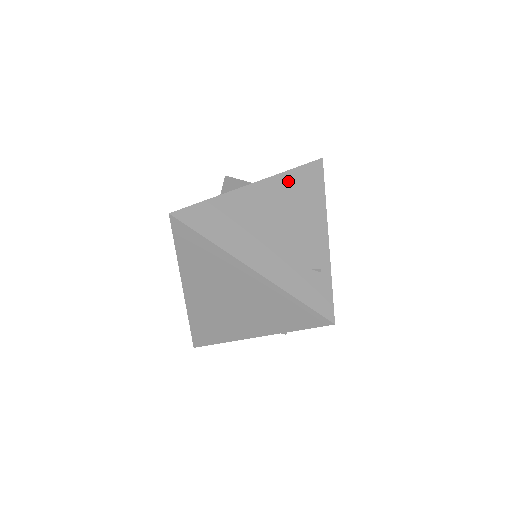
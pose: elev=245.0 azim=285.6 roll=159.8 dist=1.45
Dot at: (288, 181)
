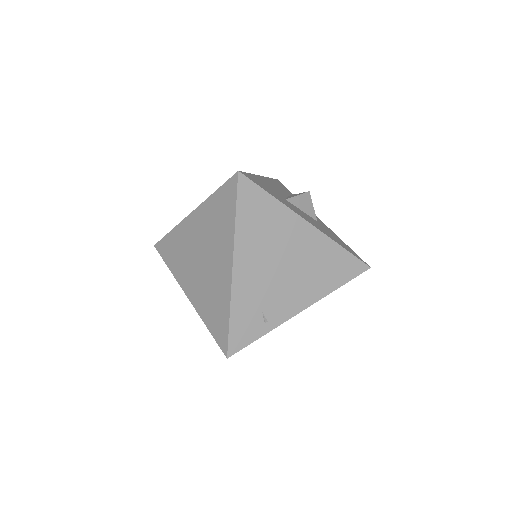
Dot at: (331, 251)
